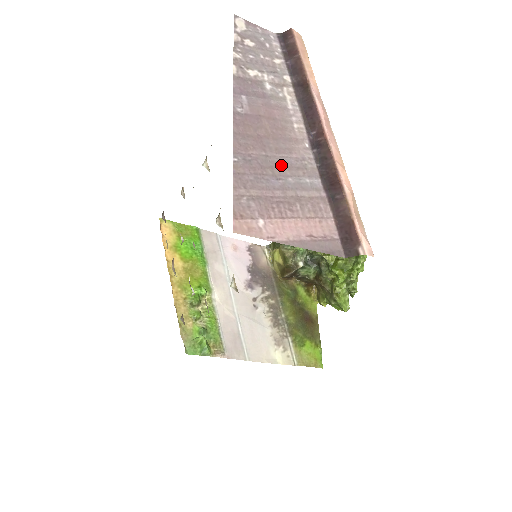
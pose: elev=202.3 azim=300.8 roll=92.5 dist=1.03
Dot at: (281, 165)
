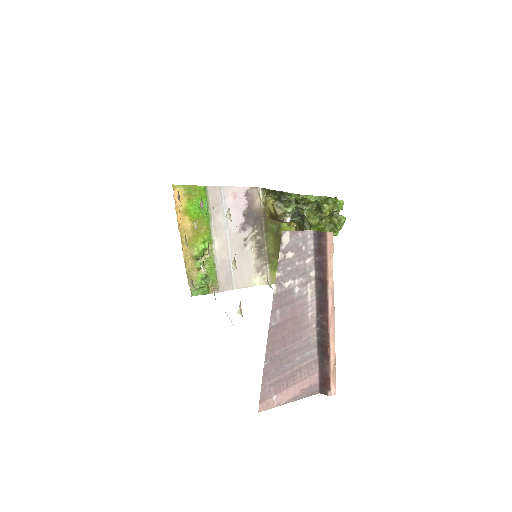
Dot at: (294, 351)
